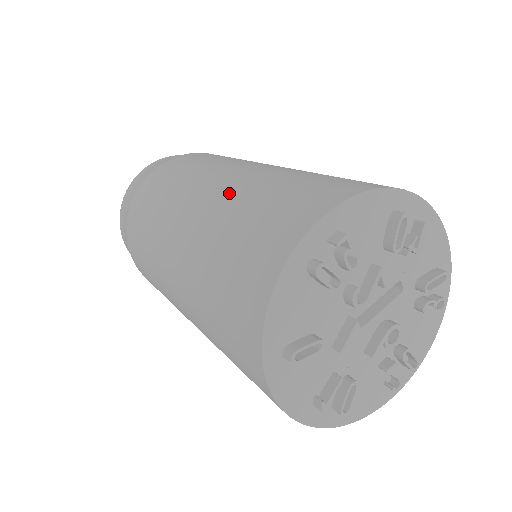
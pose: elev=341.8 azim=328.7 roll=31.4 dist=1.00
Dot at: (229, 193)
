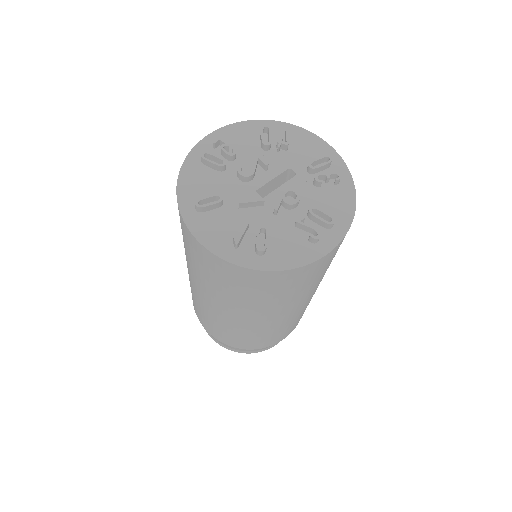
Dot at: occluded
